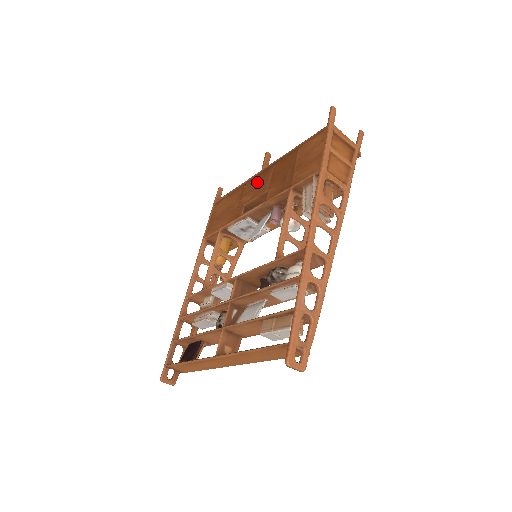
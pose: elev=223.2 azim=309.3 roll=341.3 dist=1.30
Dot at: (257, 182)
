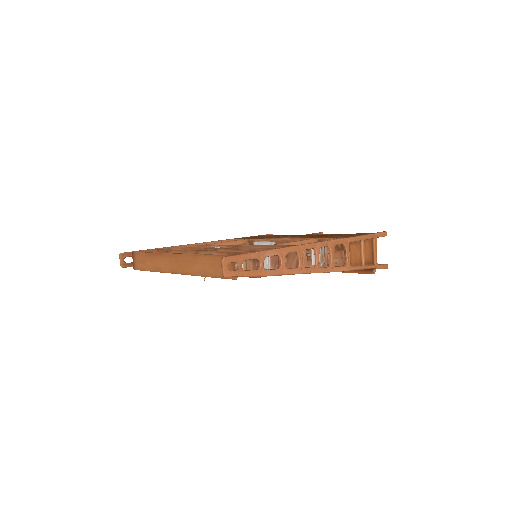
Dot at: (300, 235)
